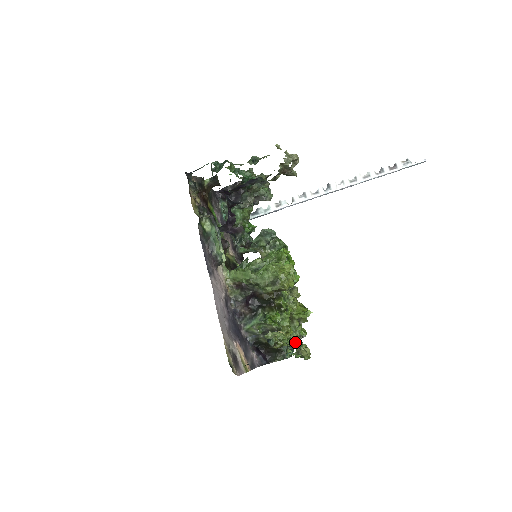
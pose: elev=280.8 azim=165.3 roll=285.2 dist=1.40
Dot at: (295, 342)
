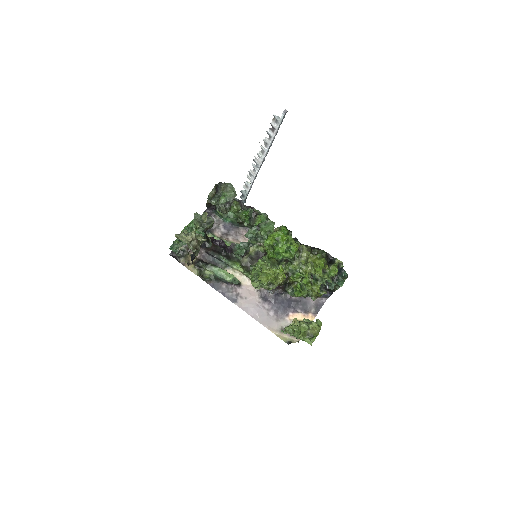
Dot at: (300, 334)
